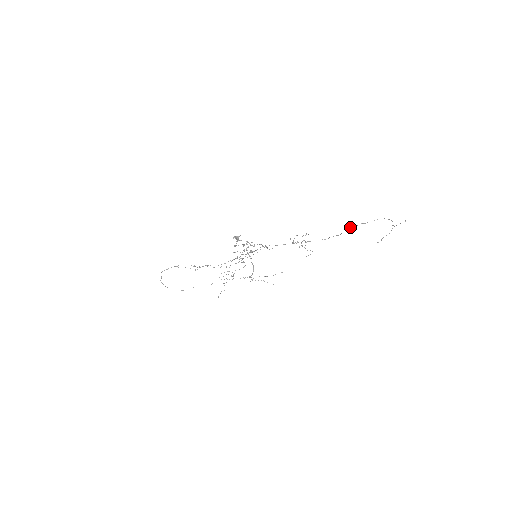
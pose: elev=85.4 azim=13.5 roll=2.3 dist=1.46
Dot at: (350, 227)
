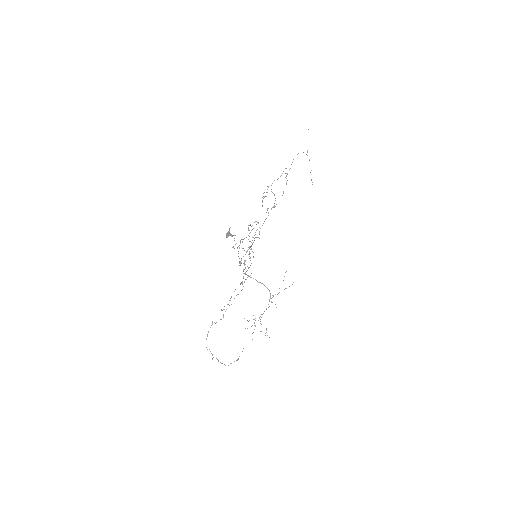
Dot at: (286, 176)
